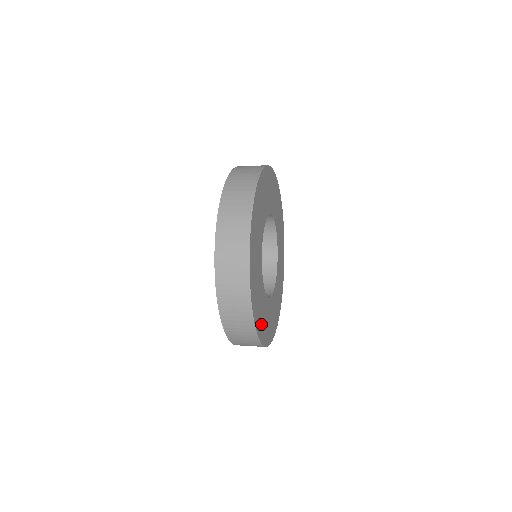
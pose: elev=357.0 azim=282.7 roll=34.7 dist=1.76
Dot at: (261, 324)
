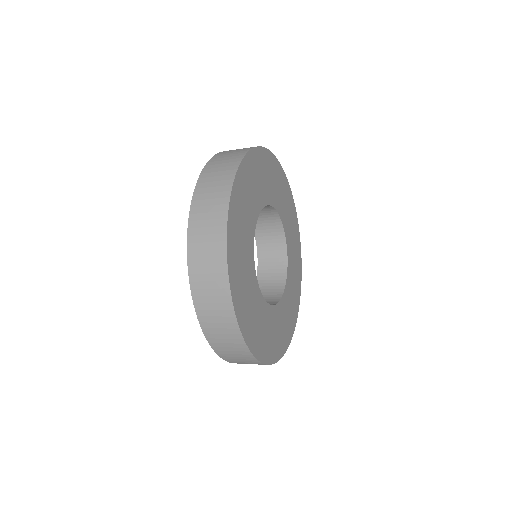
Dot at: (269, 345)
